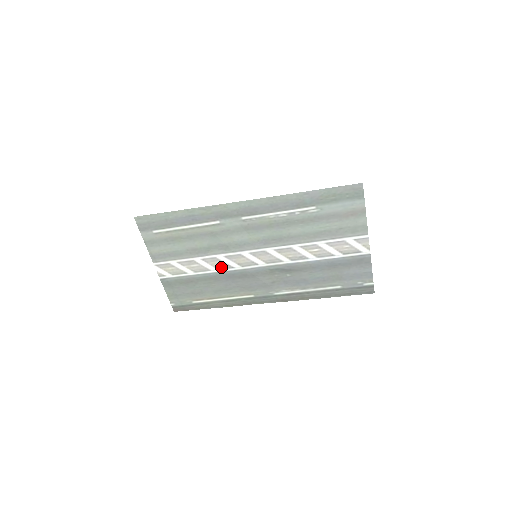
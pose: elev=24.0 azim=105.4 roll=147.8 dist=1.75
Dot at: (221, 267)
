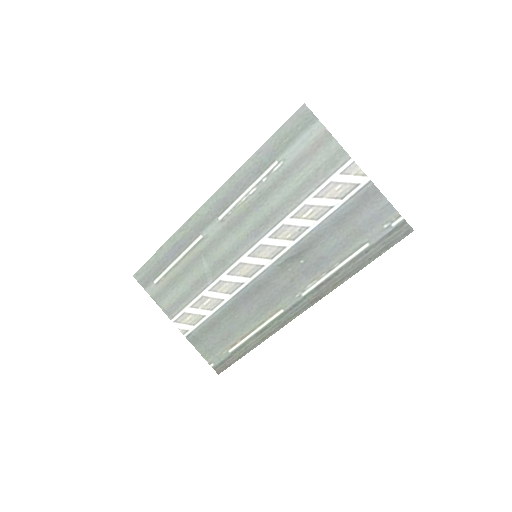
Dot at: (231, 290)
